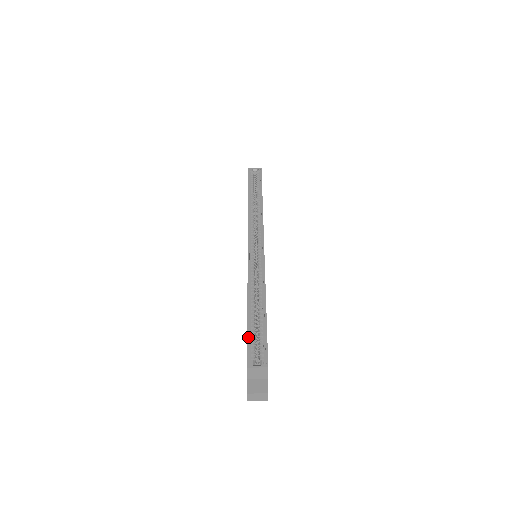
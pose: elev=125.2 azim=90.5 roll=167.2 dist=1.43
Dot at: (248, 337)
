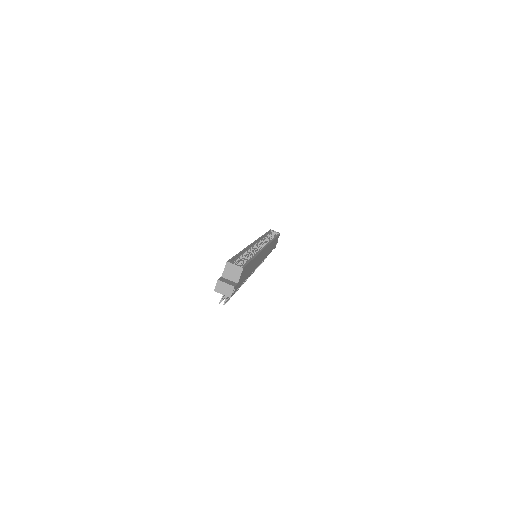
Dot at: (235, 256)
